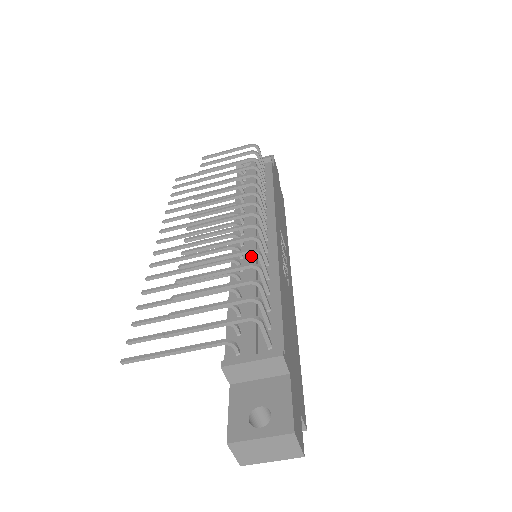
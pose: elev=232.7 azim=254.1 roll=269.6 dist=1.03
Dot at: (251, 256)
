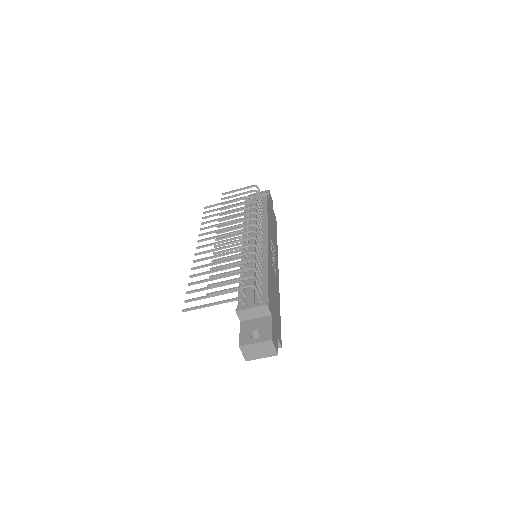
Dot at: (252, 255)
